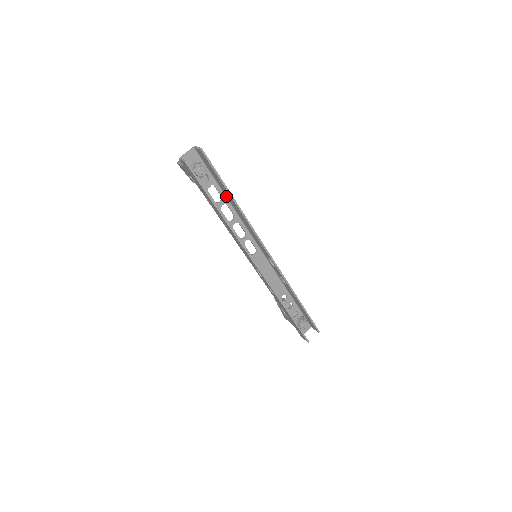
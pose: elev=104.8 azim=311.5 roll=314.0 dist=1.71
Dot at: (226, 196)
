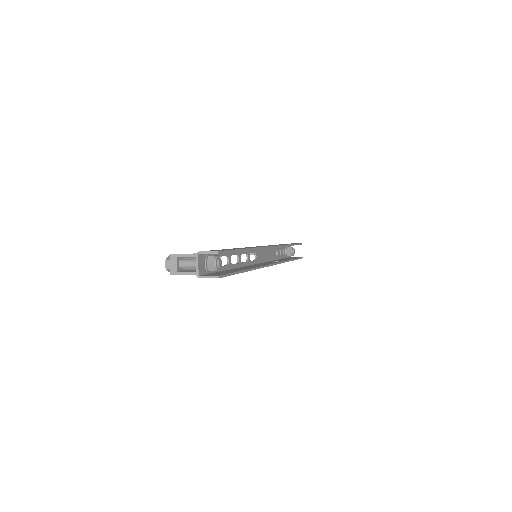
Dot at: occluded
